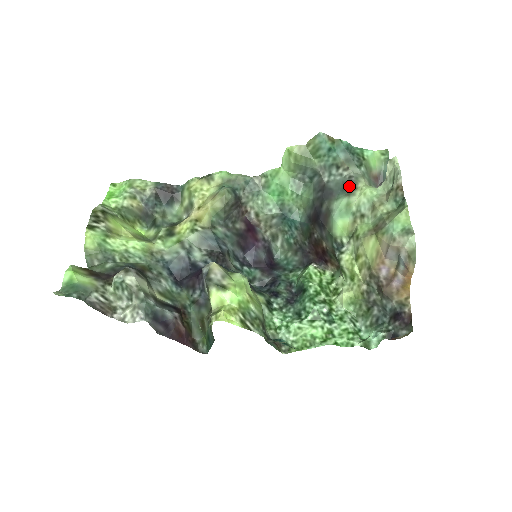
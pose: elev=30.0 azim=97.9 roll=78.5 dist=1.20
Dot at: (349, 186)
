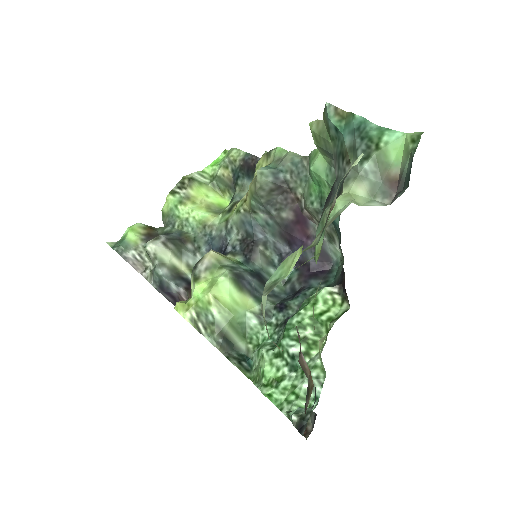
Dot at: (340, 190)
